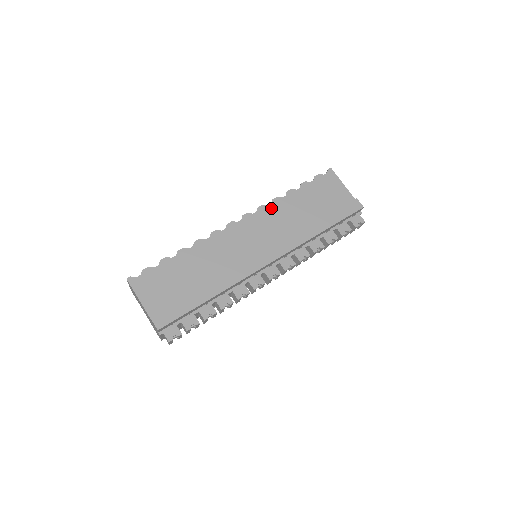
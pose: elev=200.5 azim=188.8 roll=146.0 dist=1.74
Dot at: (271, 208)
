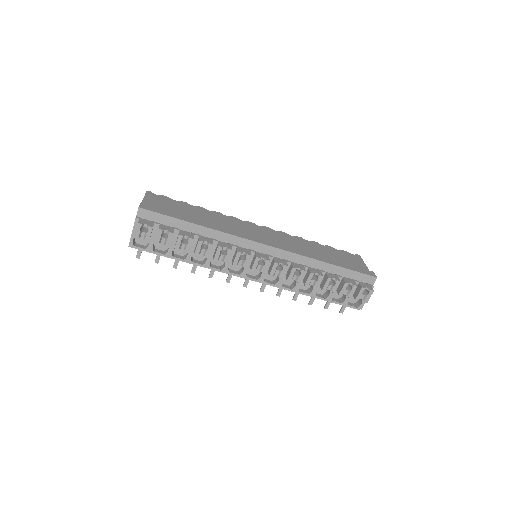
Dot at: (291, 237)
